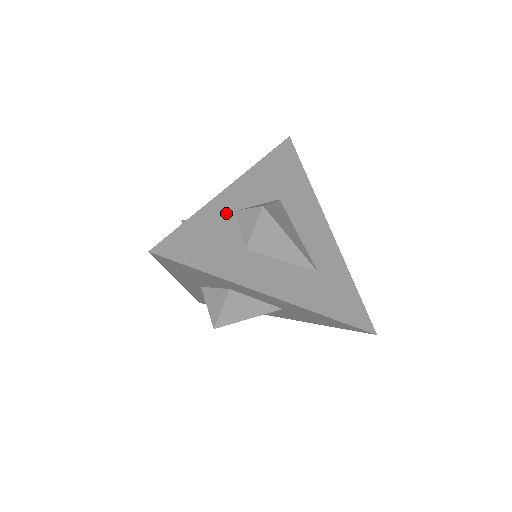
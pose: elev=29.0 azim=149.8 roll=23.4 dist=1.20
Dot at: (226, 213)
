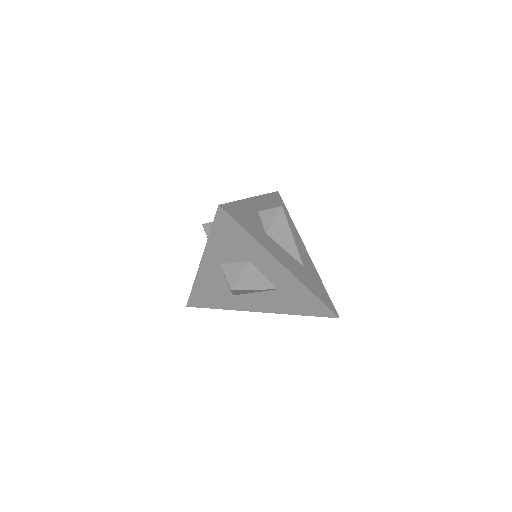
Dot at: (253, 209)
